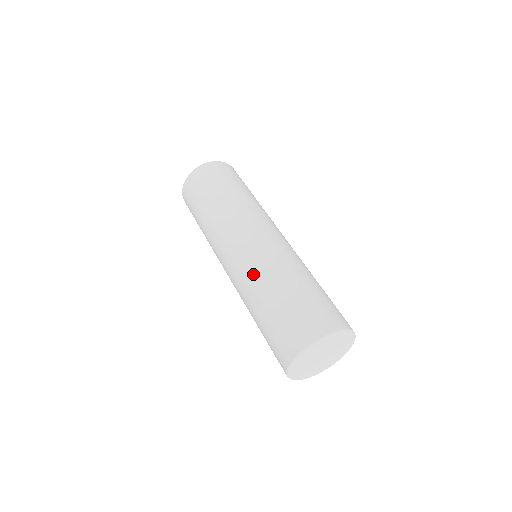
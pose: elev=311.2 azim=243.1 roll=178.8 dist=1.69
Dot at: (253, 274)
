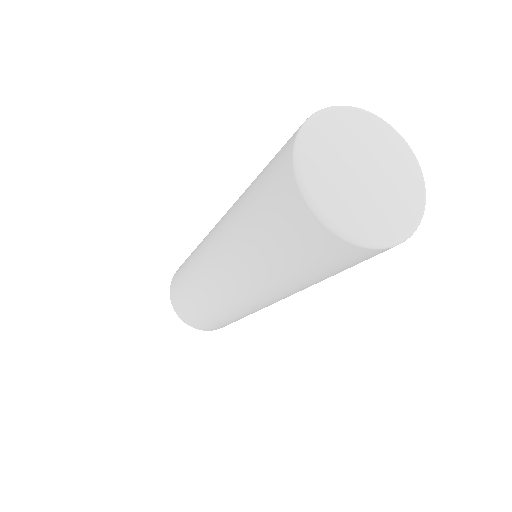
Dot at: (227, 217)
